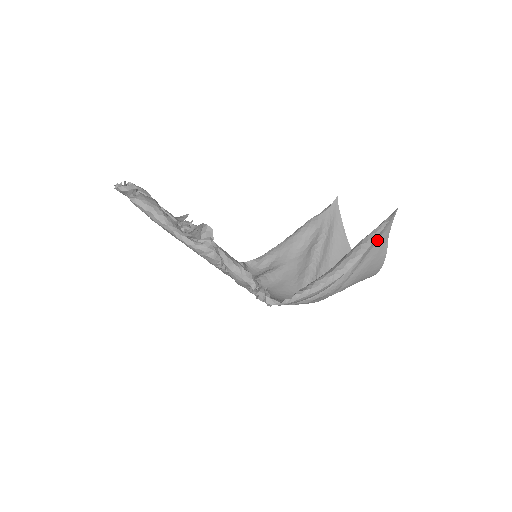
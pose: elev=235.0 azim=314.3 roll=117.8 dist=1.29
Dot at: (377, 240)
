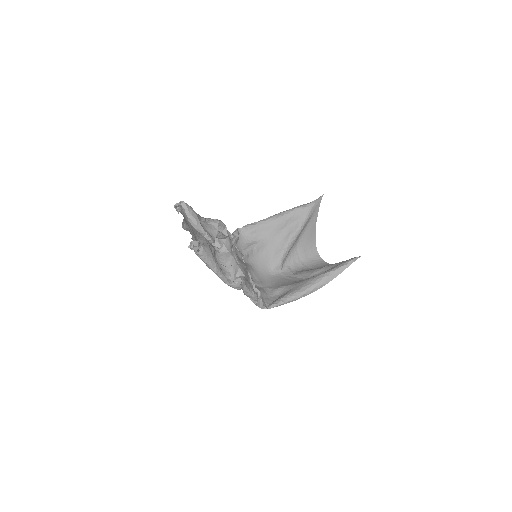
Dot at: occluded
